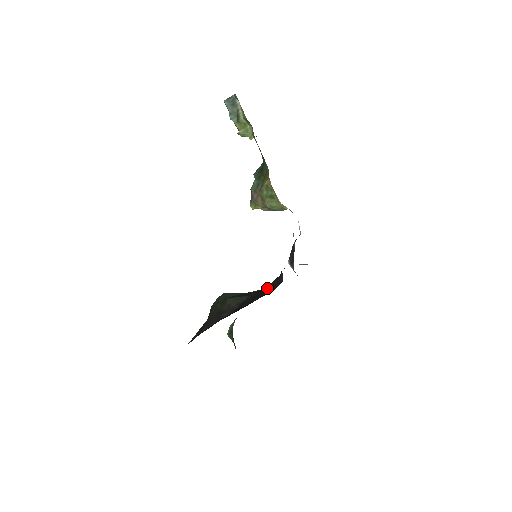
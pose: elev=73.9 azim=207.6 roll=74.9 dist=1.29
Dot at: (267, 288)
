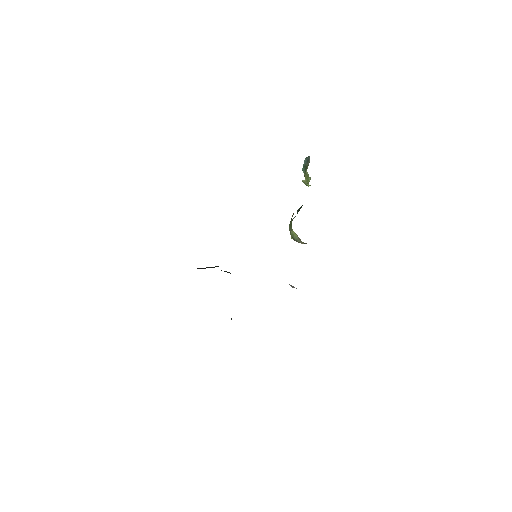
Dot at: occluded
